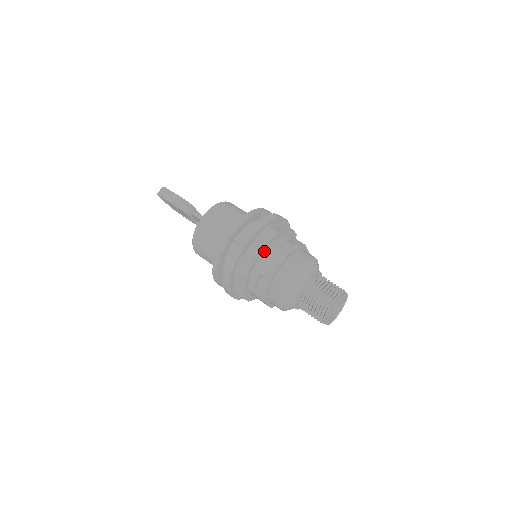
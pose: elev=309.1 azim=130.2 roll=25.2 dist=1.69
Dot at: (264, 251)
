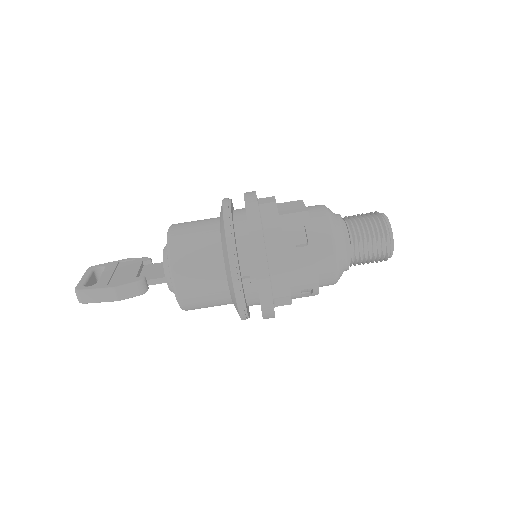
Dot at: (287, 269)
